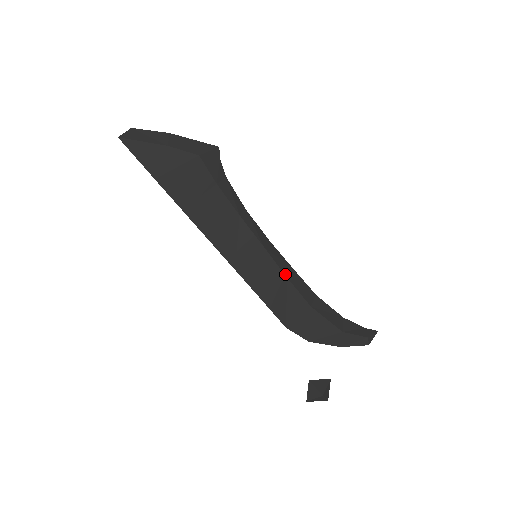
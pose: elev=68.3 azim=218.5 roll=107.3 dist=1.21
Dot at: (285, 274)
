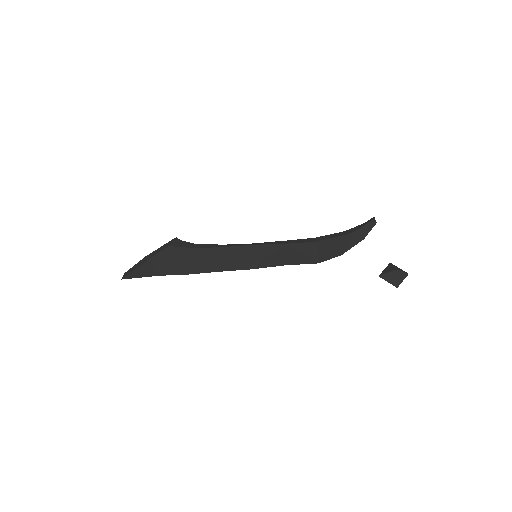
Dot at: (280, 244)
